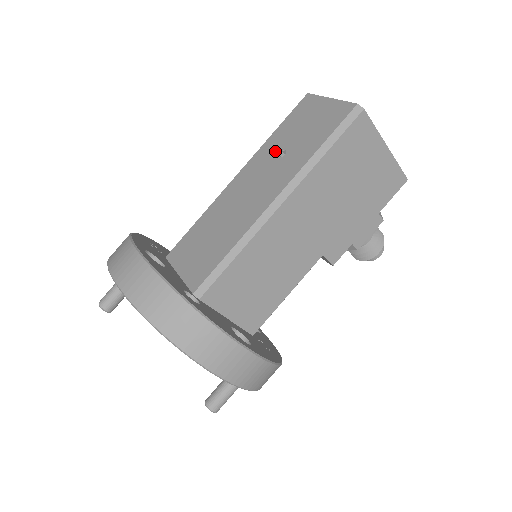
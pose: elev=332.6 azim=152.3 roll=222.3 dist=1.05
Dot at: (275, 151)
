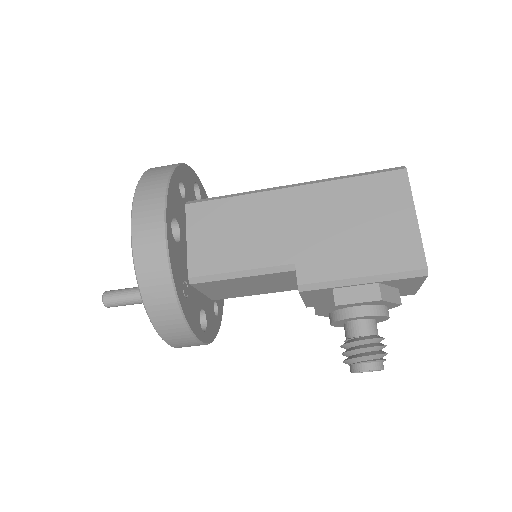
Dot at: occluded
